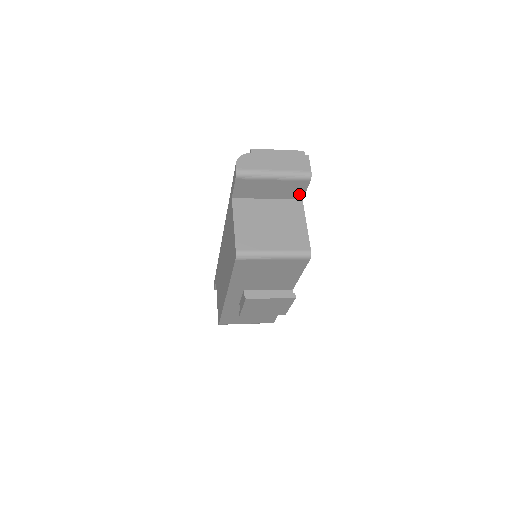
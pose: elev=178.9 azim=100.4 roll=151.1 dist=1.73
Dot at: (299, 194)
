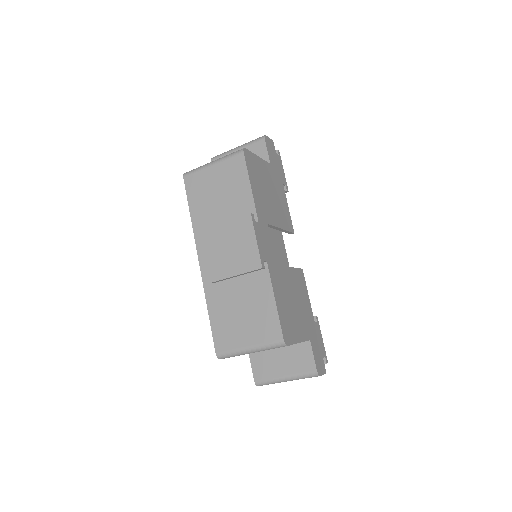
Dot at: (264, 159)
